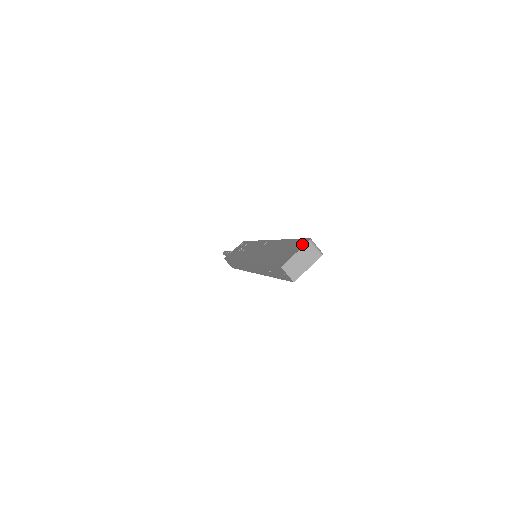
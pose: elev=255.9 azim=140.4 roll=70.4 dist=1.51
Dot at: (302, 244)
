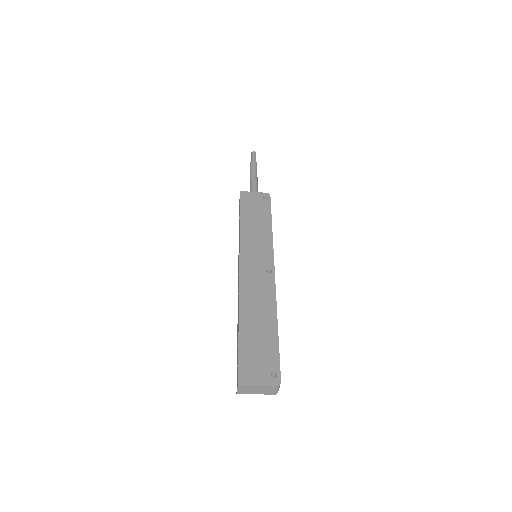
Dot at: (271, 378)
